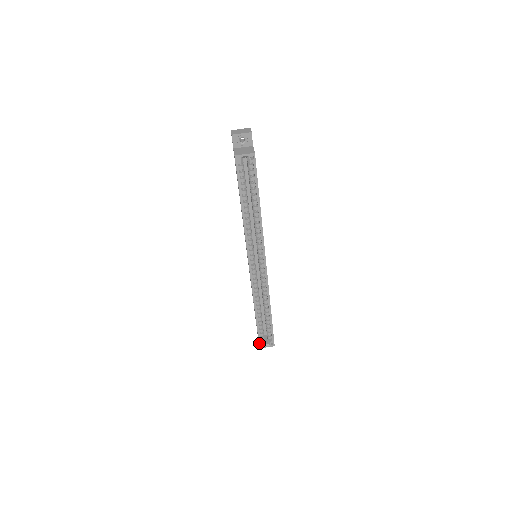
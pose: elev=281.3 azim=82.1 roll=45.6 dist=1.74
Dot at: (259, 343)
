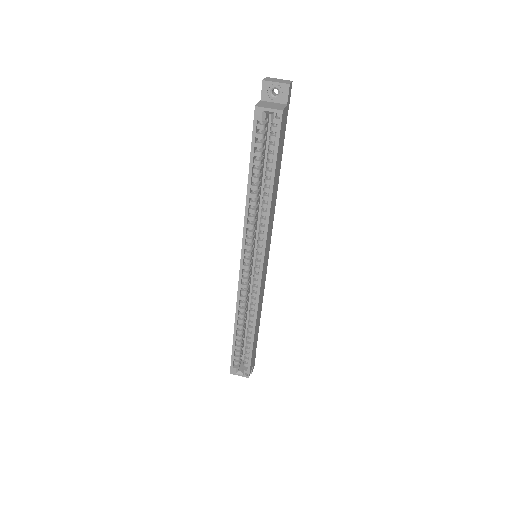
Dot at: (231, 367)
